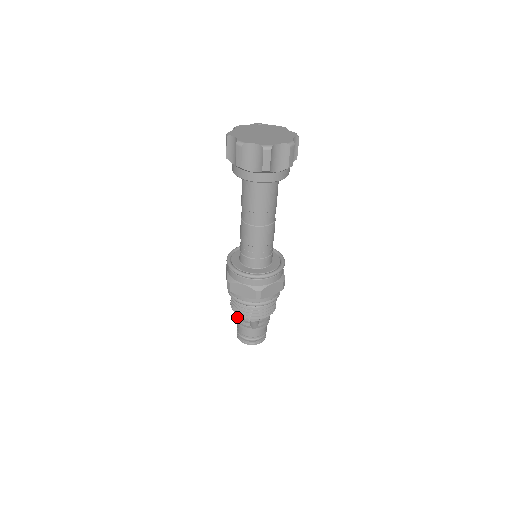
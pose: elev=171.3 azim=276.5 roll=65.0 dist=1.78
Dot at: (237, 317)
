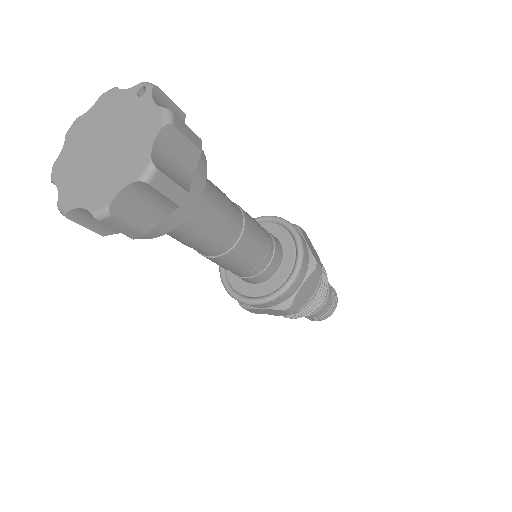
Dot at: occluded
